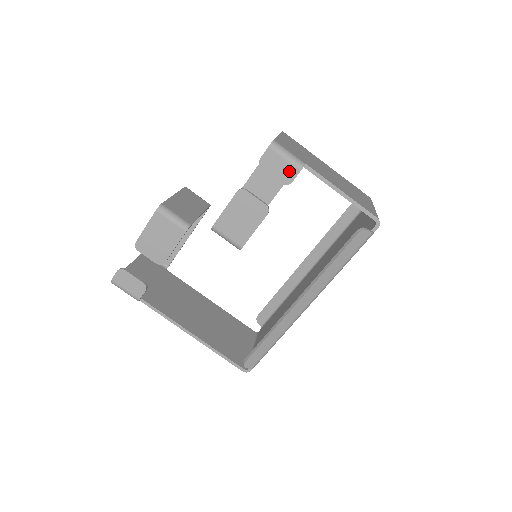
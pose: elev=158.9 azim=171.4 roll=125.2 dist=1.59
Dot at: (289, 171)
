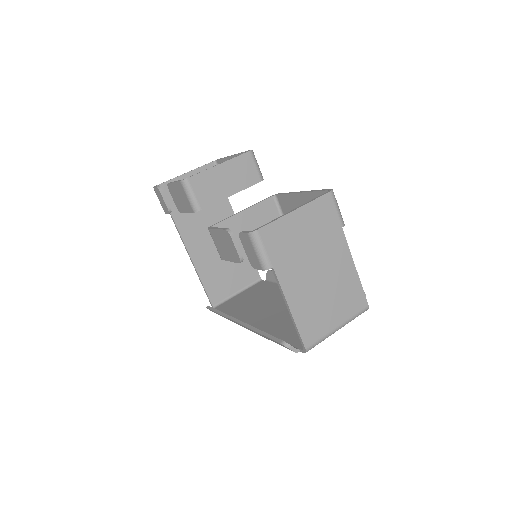
Dot at: (256, 261)
